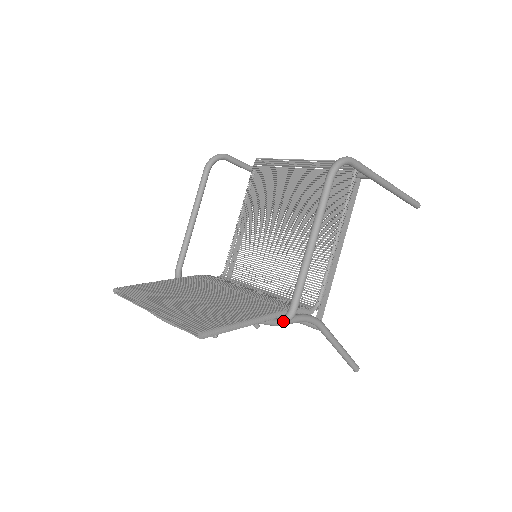
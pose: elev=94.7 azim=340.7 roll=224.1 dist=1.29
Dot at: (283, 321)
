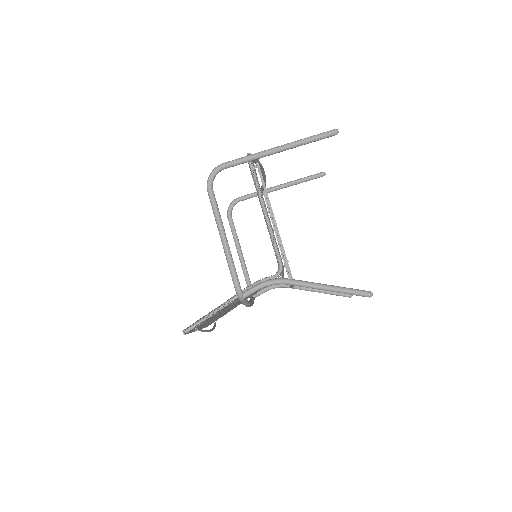
Dot at: (238, 297)
